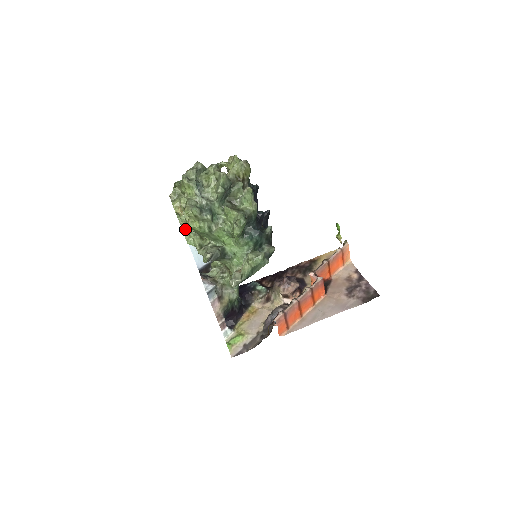
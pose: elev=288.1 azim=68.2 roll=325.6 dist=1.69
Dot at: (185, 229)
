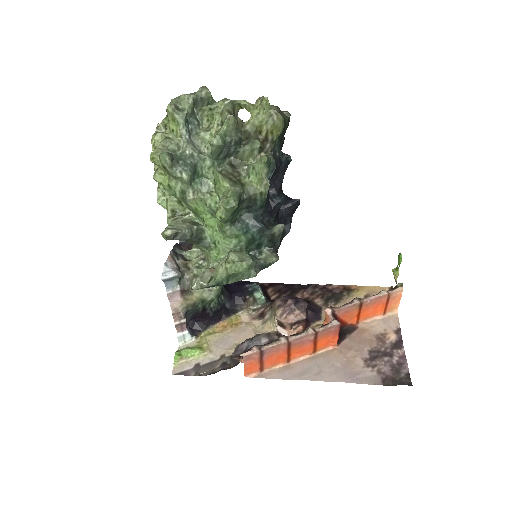
Dot at: occluded
